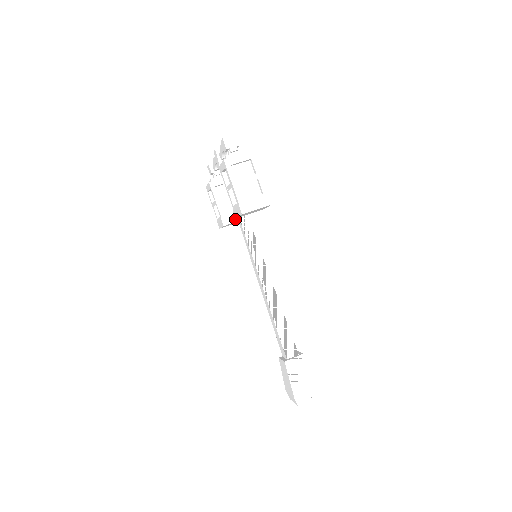
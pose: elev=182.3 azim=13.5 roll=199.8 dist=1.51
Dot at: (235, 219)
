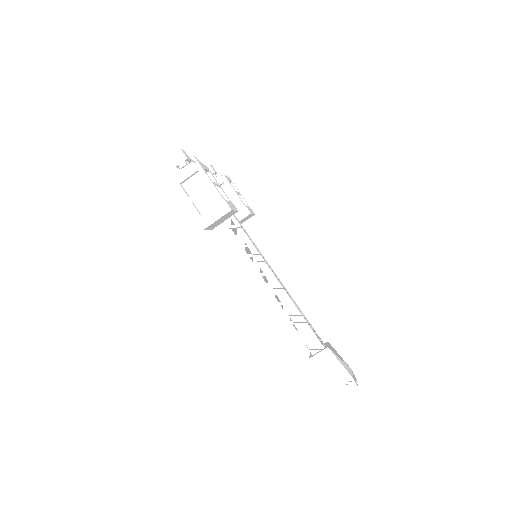
Dot at: occluded
